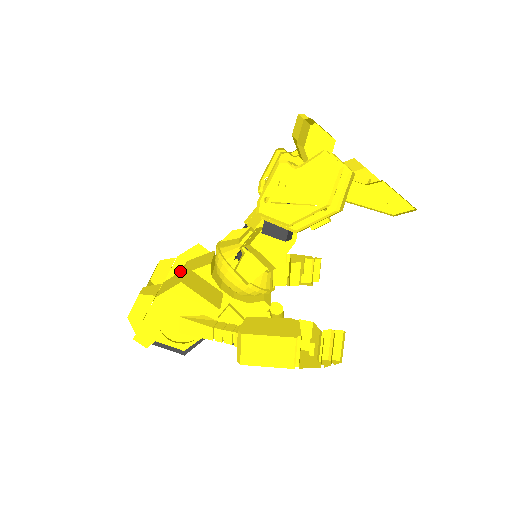
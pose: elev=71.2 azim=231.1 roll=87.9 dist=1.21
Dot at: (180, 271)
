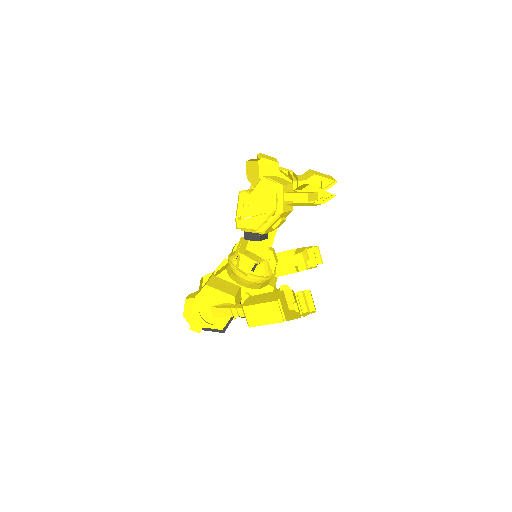
Dot at: occluded
